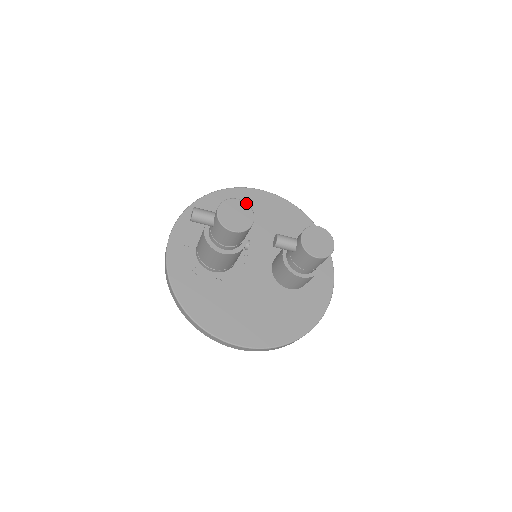
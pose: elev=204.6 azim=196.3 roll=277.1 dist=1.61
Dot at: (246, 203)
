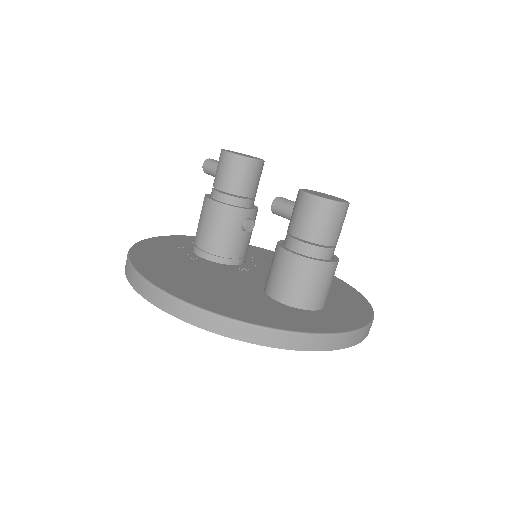
Dot at: occluded
